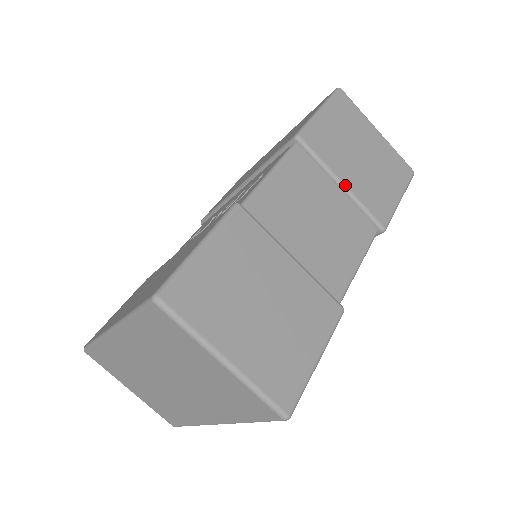
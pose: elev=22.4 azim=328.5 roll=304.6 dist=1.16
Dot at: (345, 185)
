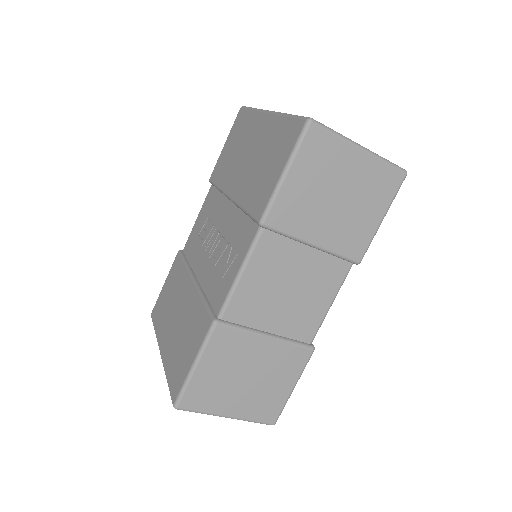
Dot at: (316, 245)
